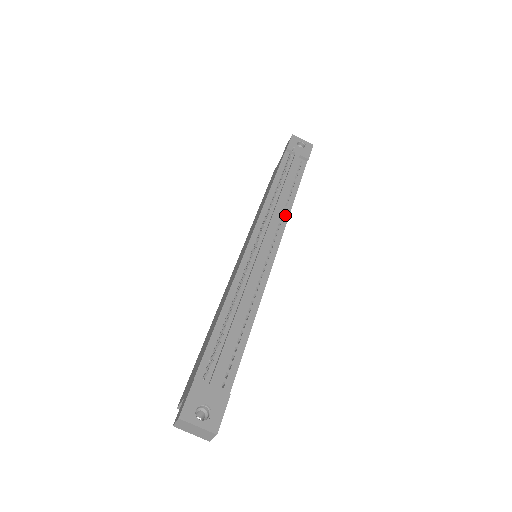
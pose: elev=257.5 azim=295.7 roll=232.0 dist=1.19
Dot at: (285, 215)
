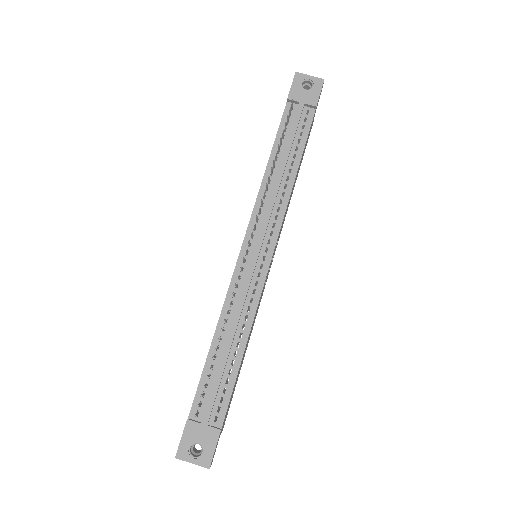
Dot at: (283, 202)
